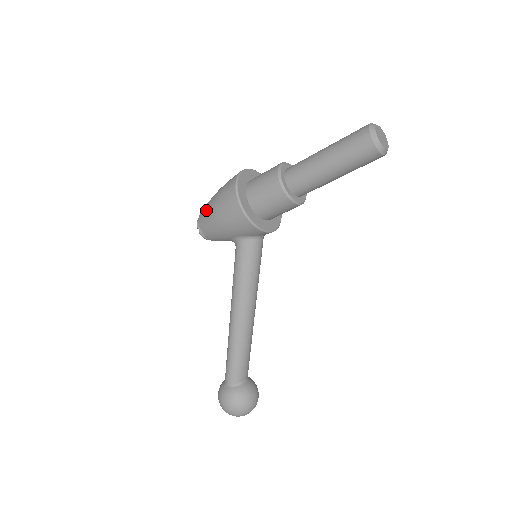
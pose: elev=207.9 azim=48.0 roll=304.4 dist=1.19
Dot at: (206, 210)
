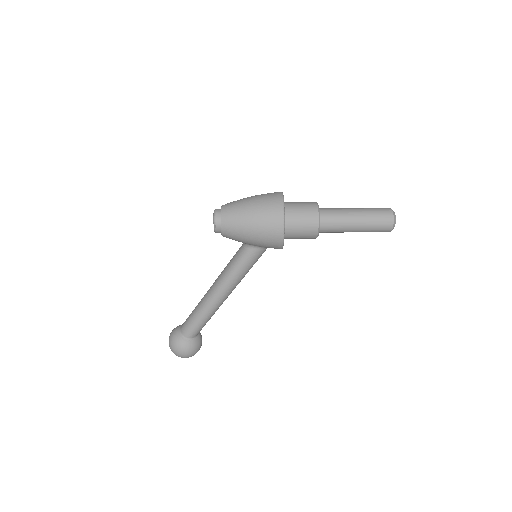
Dot at: (238, 219)
